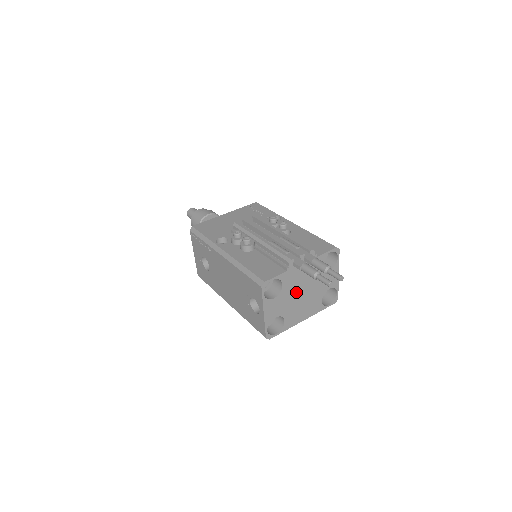
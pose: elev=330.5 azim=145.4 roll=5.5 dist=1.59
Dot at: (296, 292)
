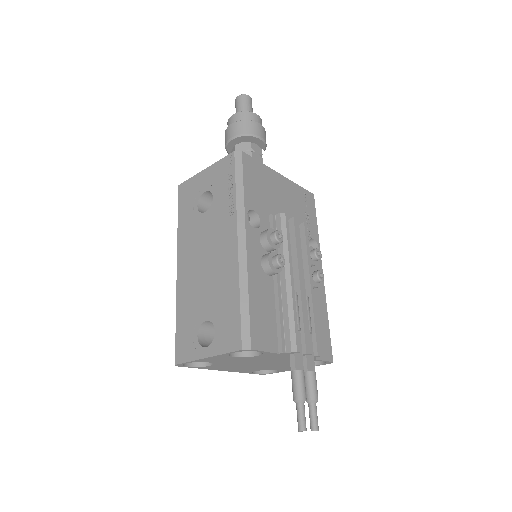
Dot at: (255, 361)
